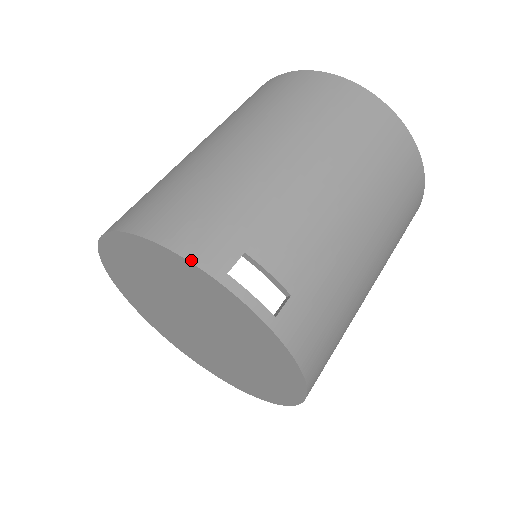
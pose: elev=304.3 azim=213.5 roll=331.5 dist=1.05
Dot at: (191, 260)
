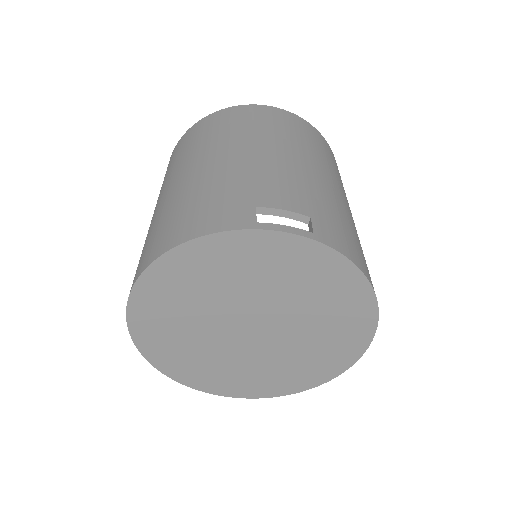
Dot at: (223, 230)
